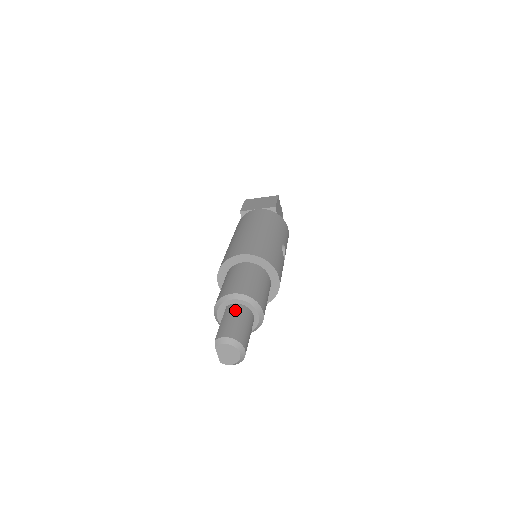
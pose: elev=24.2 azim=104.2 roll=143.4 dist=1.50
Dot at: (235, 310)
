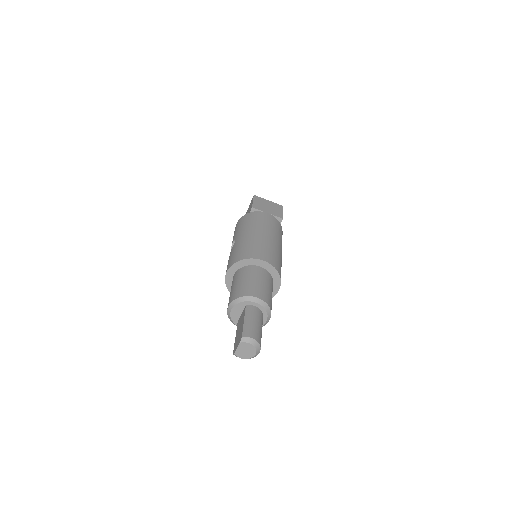
Dot at: (256, 313)
